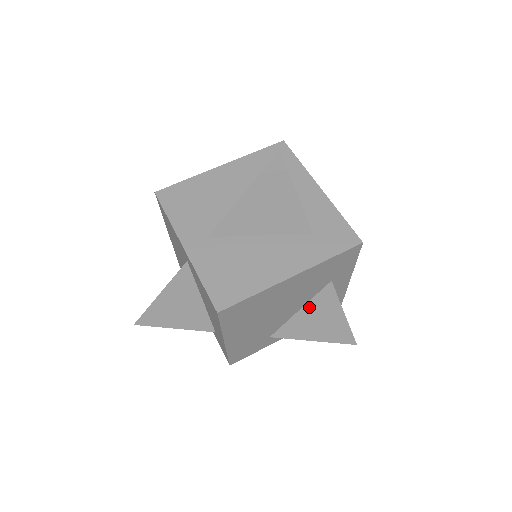
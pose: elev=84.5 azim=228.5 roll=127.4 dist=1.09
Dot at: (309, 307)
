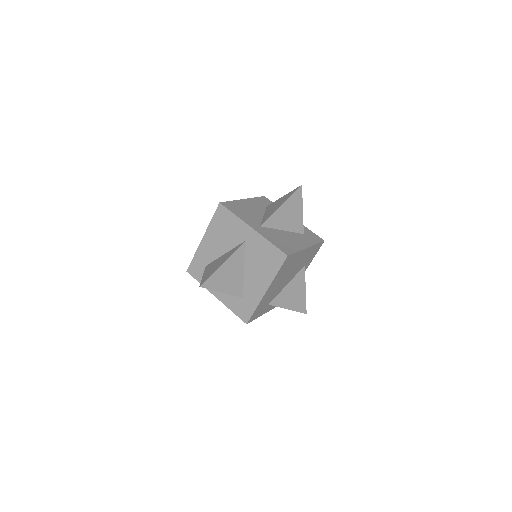
Dot at: (292, 283)
